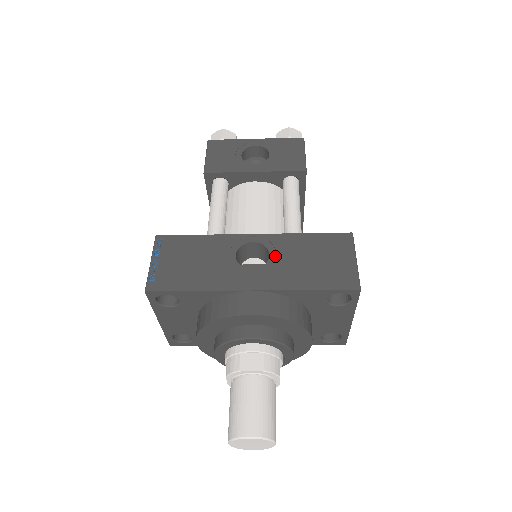
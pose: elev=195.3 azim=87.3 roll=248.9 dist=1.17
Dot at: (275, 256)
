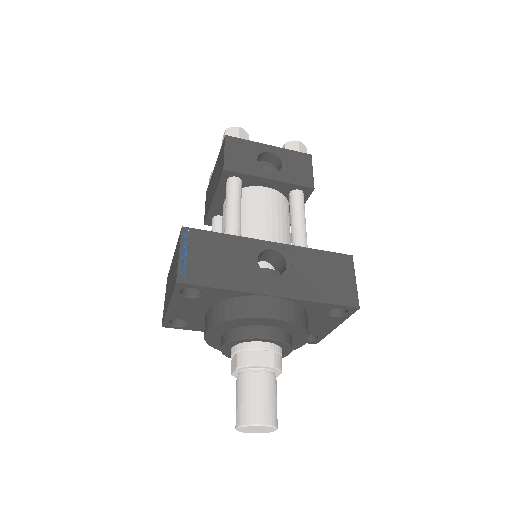
Dot at: (291, 266)
